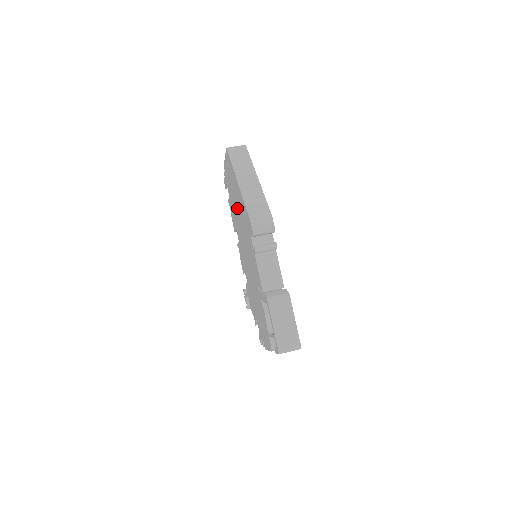
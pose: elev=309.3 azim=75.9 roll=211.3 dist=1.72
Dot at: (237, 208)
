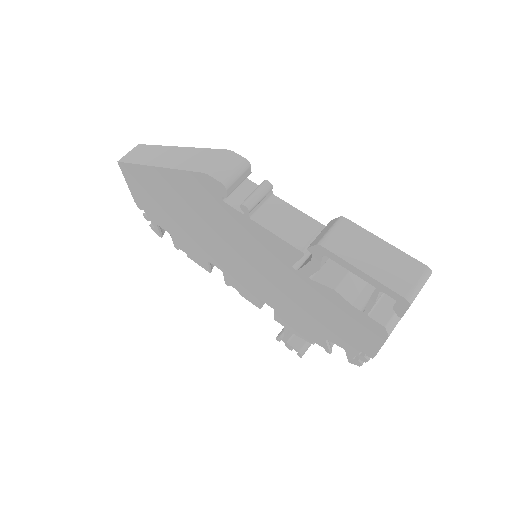
Dot at: (185, 217)
